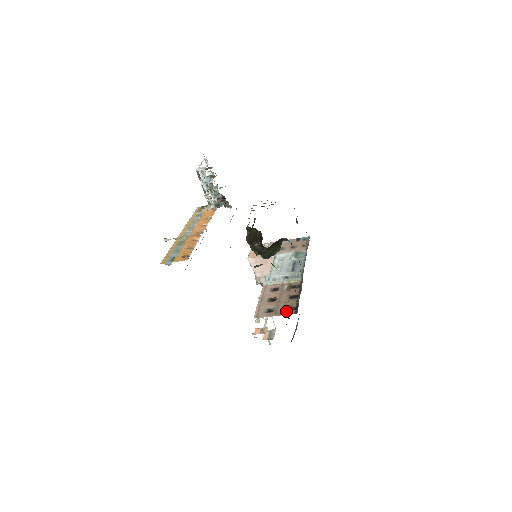
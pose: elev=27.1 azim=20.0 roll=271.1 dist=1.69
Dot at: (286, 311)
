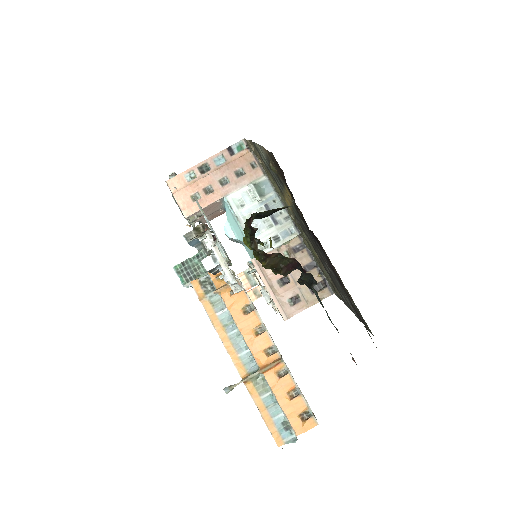
Dot at: (318, 295)
